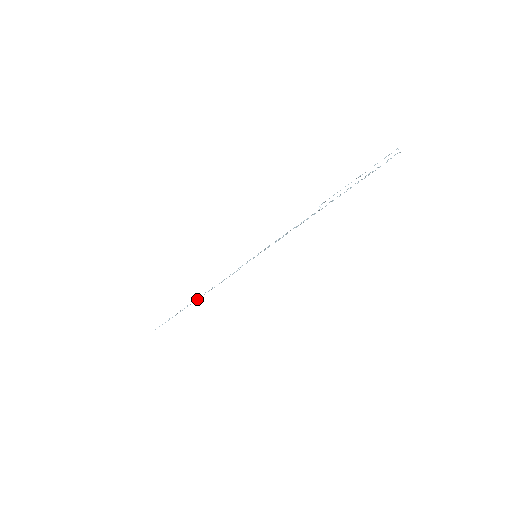
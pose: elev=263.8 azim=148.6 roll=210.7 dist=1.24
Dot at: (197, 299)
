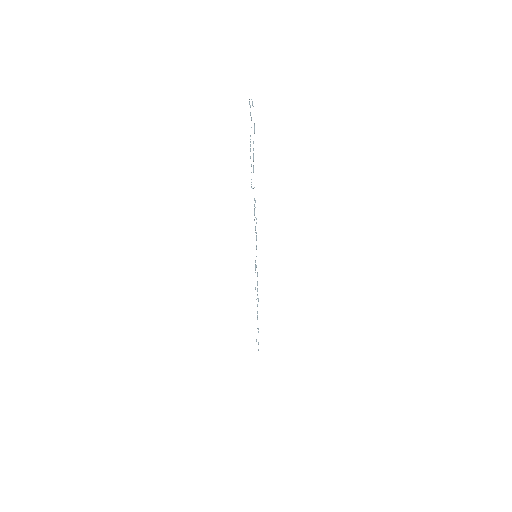
Dot at: (257, 313)
